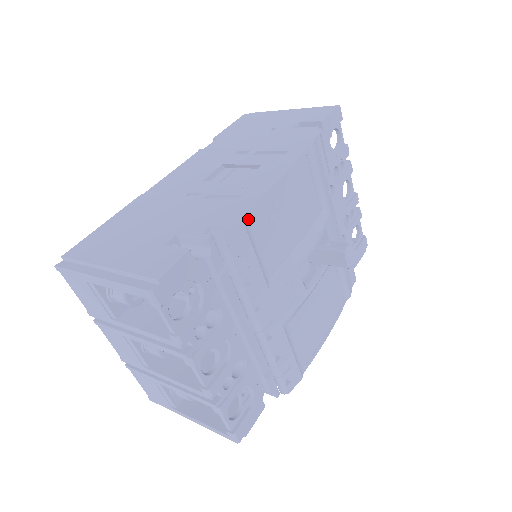
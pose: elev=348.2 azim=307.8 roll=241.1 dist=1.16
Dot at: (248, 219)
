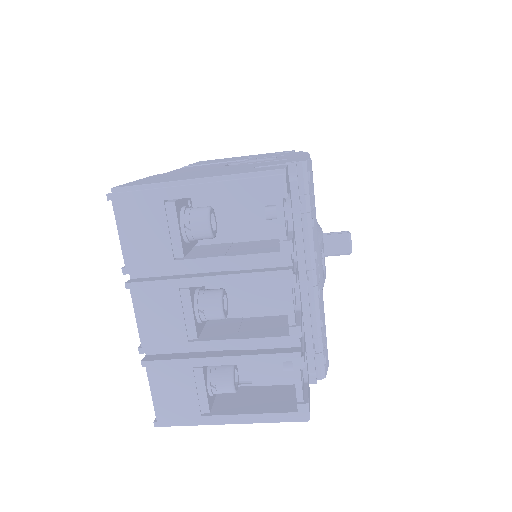
Dot at: occluded
